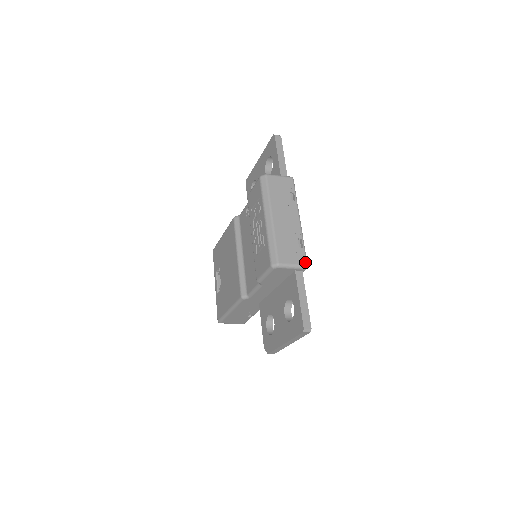
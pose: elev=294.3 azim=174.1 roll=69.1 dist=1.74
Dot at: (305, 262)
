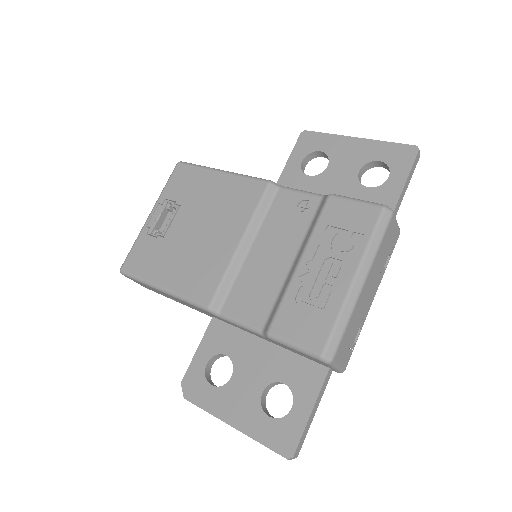
Dot at: occluded
